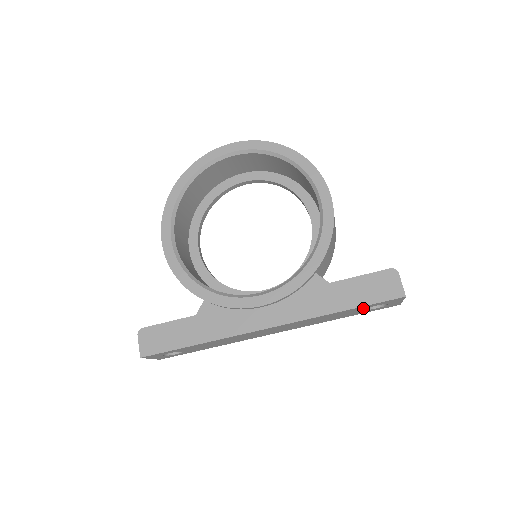
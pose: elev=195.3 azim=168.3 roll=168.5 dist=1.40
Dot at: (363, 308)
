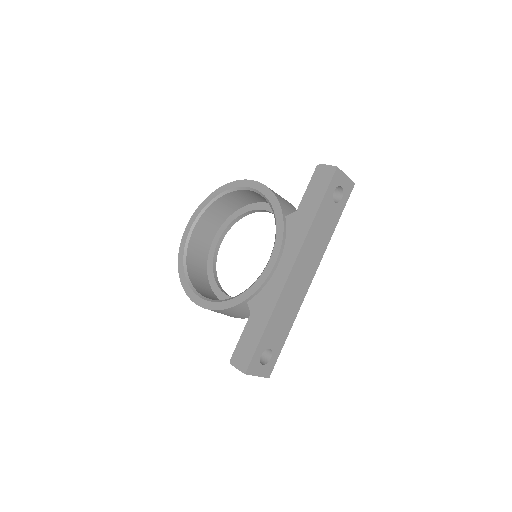
Dot at: (329, 201)
